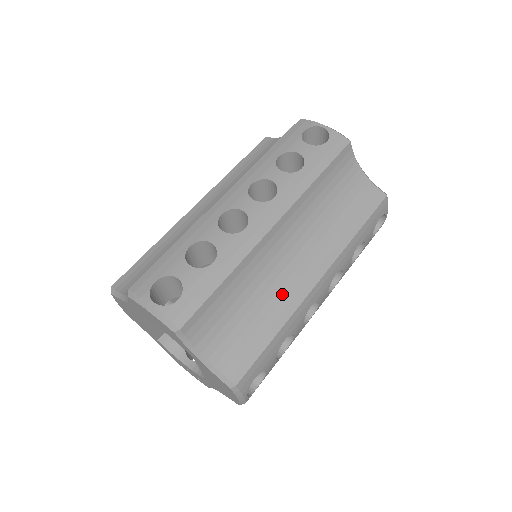
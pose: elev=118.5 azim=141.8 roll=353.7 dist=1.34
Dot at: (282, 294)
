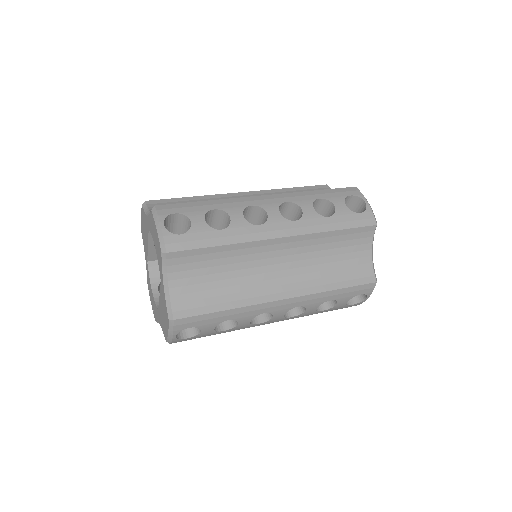
Dot at: (251, 288)
